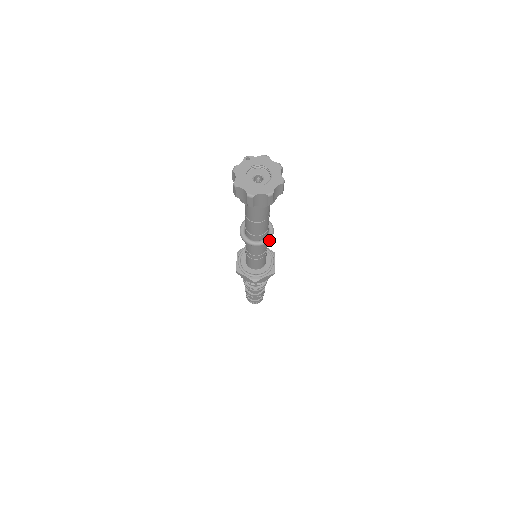
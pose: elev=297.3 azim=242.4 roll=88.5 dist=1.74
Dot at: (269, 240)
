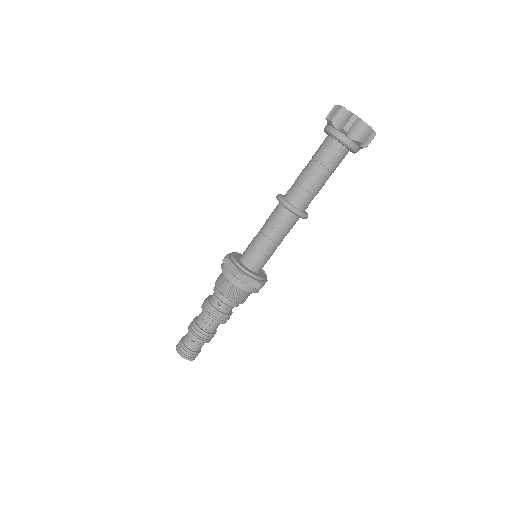
Dot at: occluded
